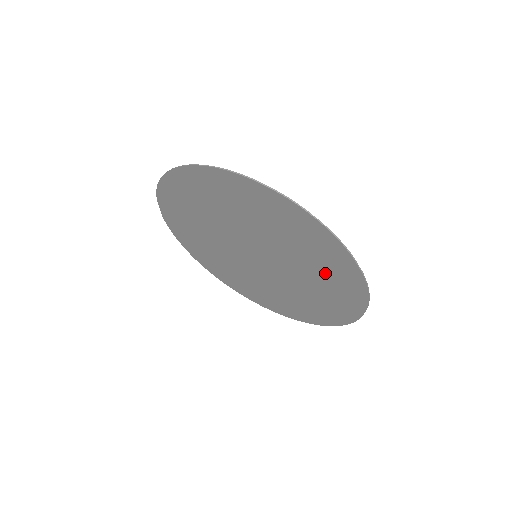
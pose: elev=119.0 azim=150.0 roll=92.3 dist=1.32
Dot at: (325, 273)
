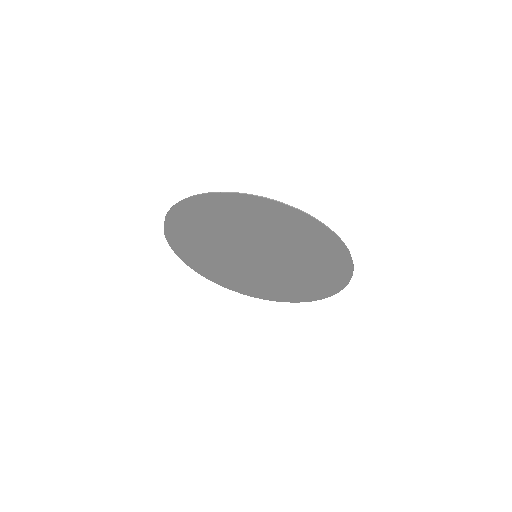
Dot at: (319, 264)
